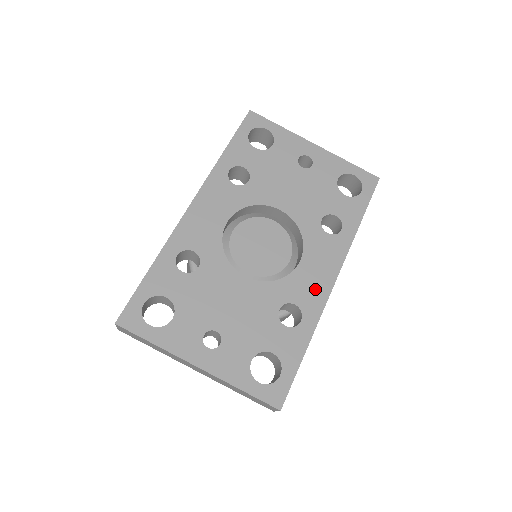
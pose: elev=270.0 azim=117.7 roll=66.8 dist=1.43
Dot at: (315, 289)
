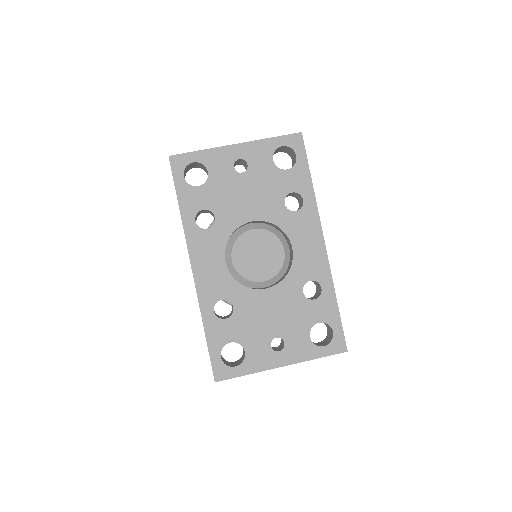
Dot at: (315, 259)
